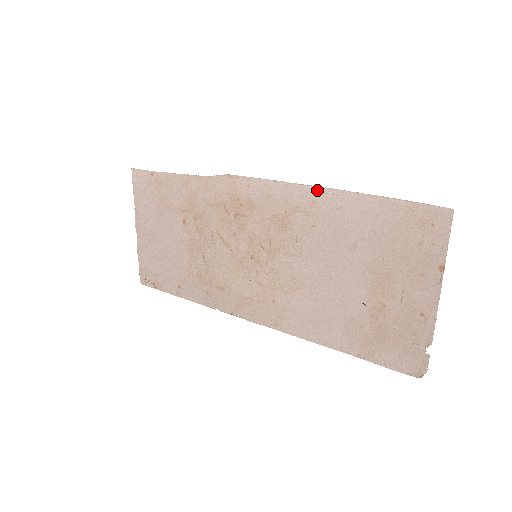
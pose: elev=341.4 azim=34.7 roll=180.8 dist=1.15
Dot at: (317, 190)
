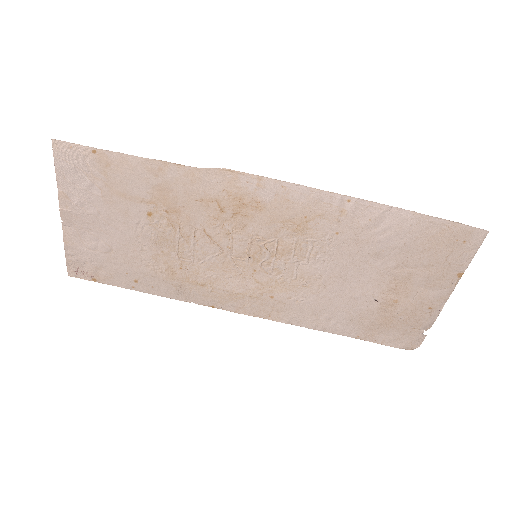
Dot at: (351, 200)
